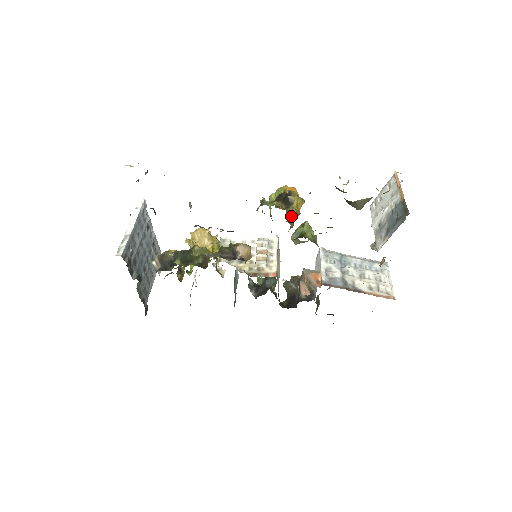
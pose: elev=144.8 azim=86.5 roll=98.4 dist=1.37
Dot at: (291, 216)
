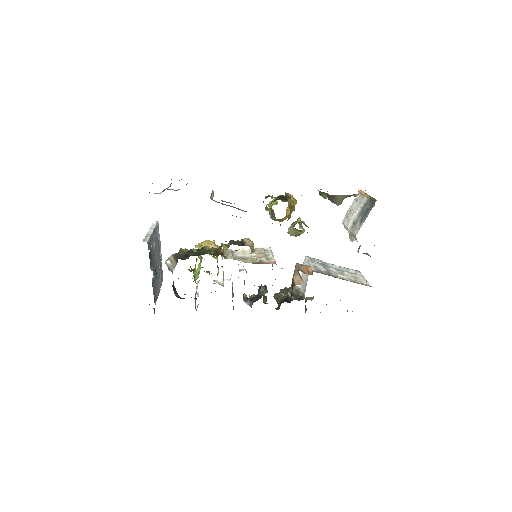
Dot at: (290, 205)
